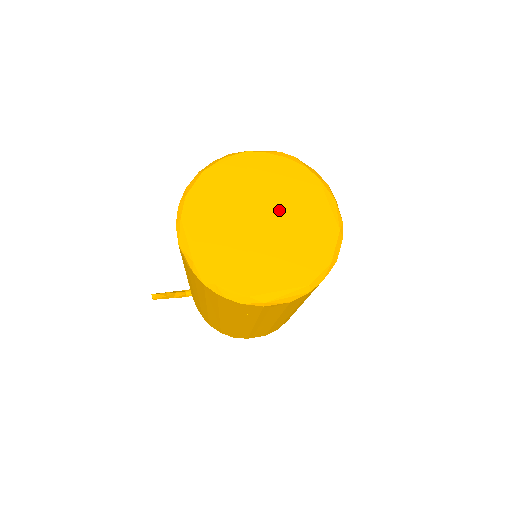
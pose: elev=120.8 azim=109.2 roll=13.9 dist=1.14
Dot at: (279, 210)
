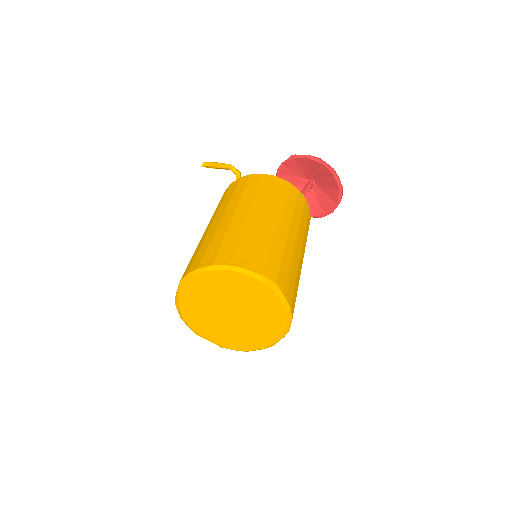
Dot at: (247, 318)
